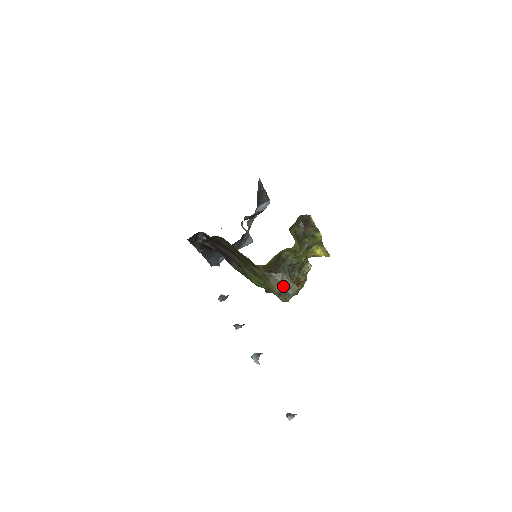
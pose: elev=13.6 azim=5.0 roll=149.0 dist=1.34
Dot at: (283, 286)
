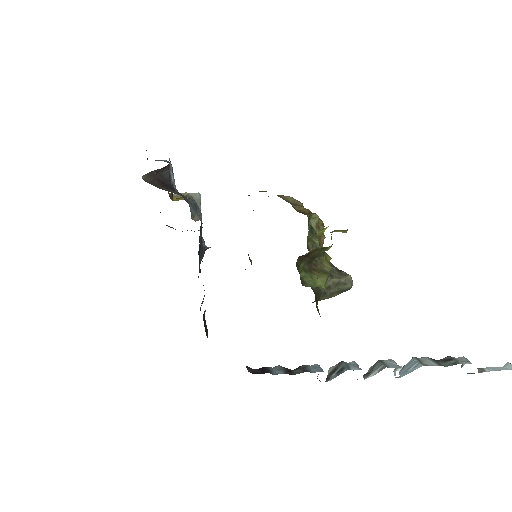
Dot at: (338, 291)
